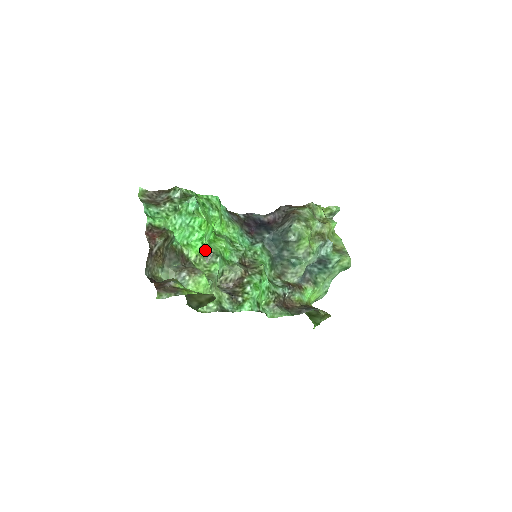
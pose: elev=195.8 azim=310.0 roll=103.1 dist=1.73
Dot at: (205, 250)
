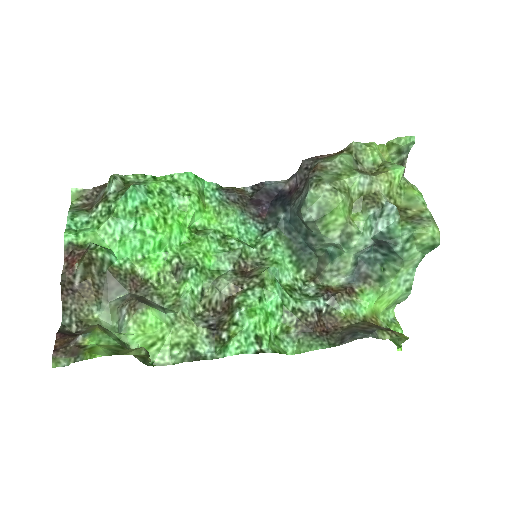
Dot at: (171, 262)
